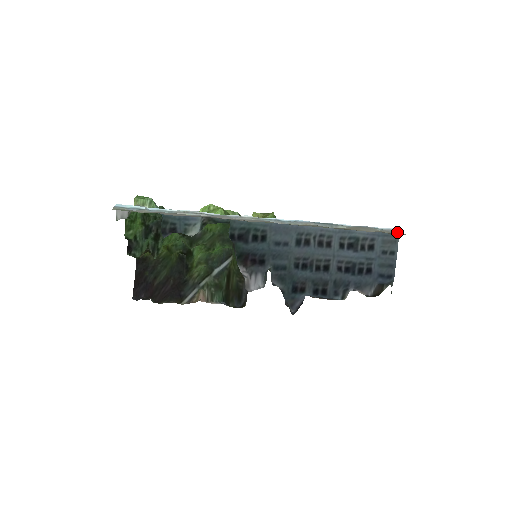
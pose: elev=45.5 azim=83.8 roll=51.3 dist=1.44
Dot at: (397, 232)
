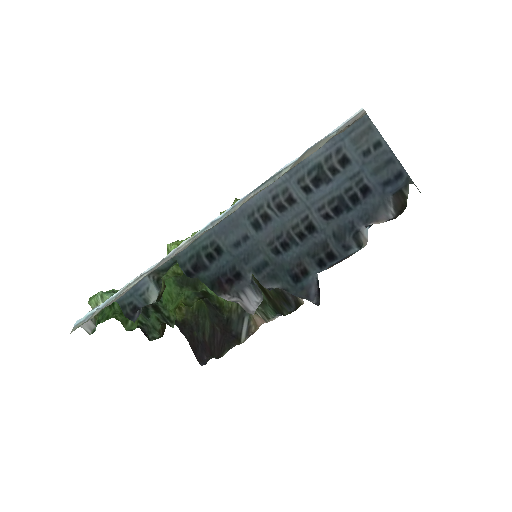
Dot at: (357, 117)
